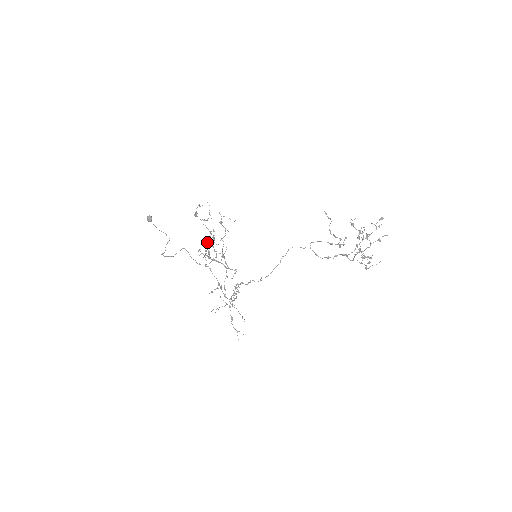
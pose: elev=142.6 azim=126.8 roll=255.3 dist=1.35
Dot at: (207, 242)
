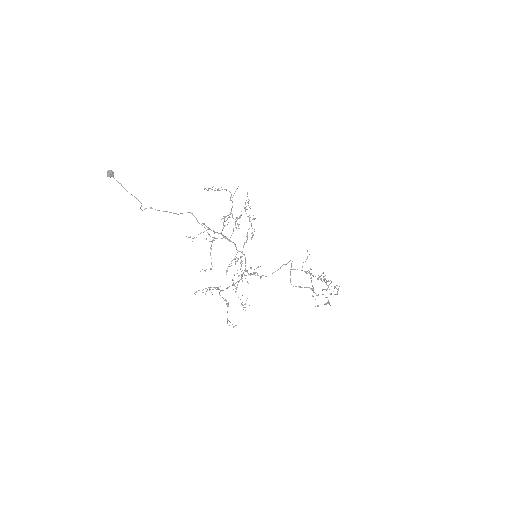
Dot at: occluded
